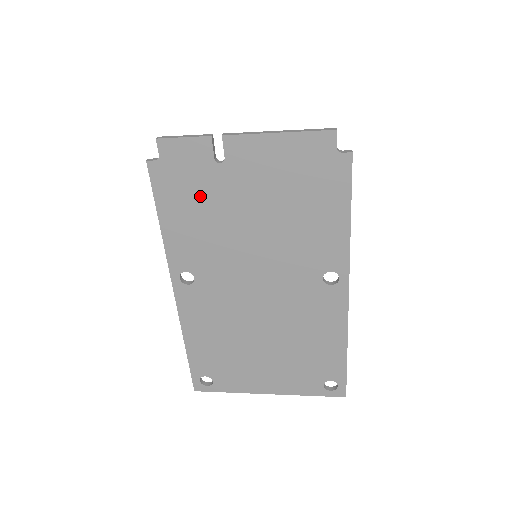
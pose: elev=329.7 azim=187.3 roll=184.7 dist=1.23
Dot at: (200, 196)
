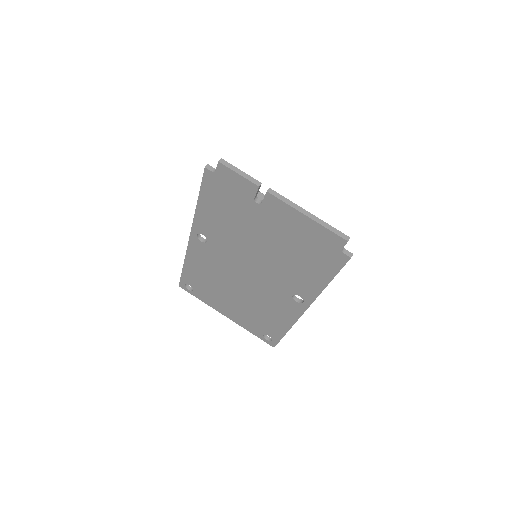
Dot at: (233, 208)
